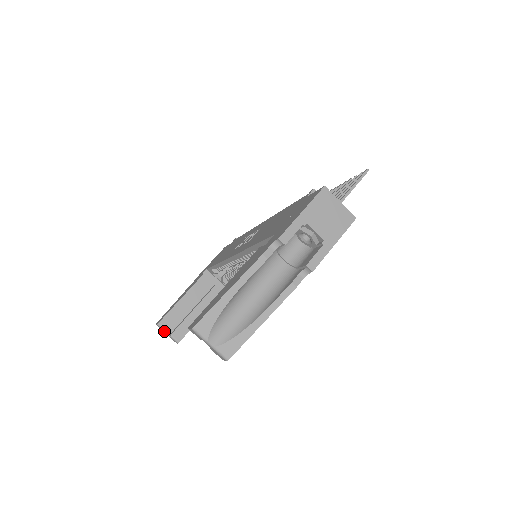
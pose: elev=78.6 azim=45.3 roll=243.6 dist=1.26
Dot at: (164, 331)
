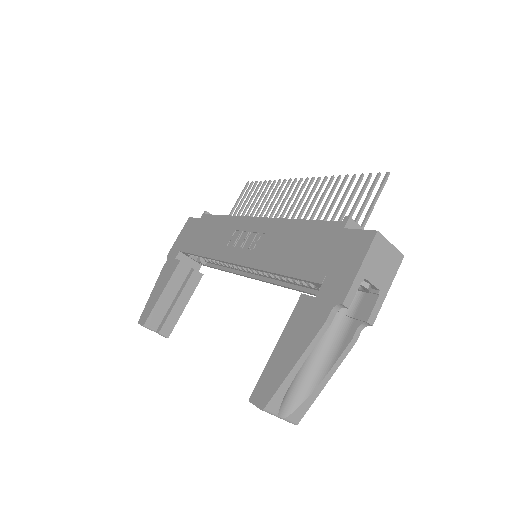
Dot at: occluded
